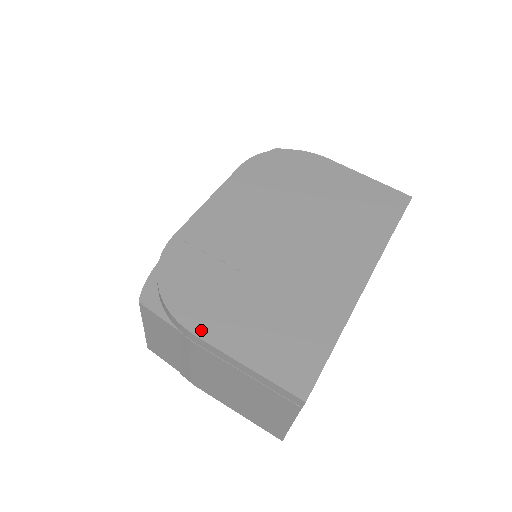
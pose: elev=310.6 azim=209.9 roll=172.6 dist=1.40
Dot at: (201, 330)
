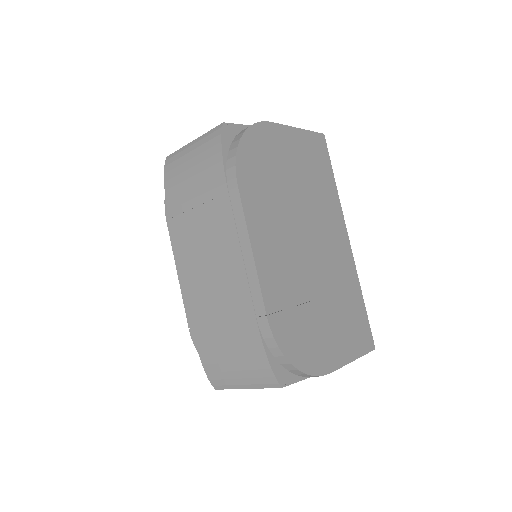
Dot at: (330, 366)
